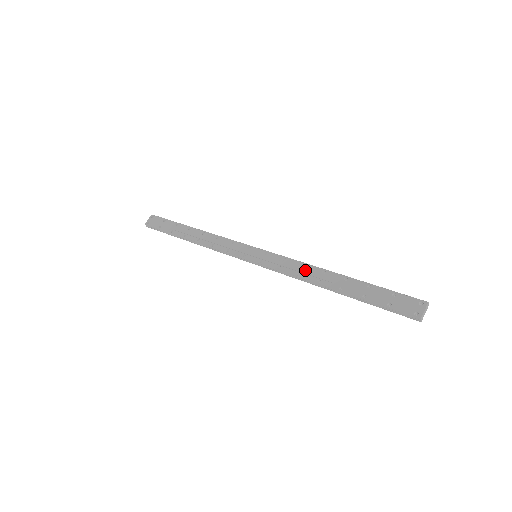
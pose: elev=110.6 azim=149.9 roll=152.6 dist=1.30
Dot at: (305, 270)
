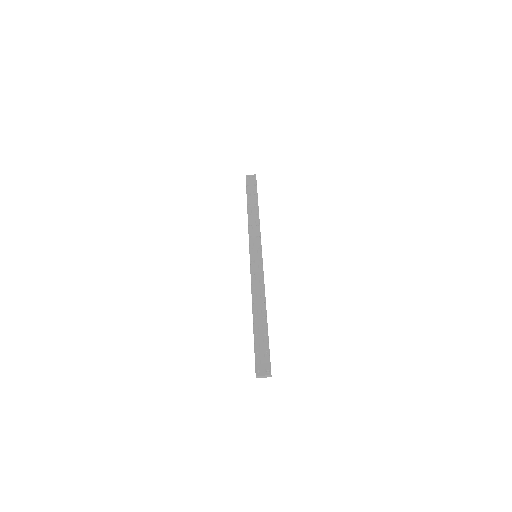
Dot at: (259, 291)
